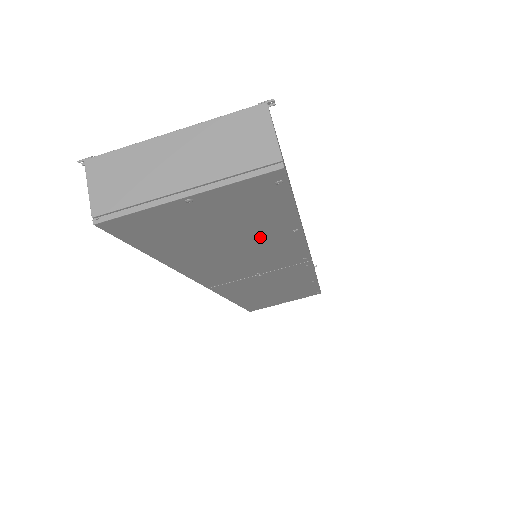
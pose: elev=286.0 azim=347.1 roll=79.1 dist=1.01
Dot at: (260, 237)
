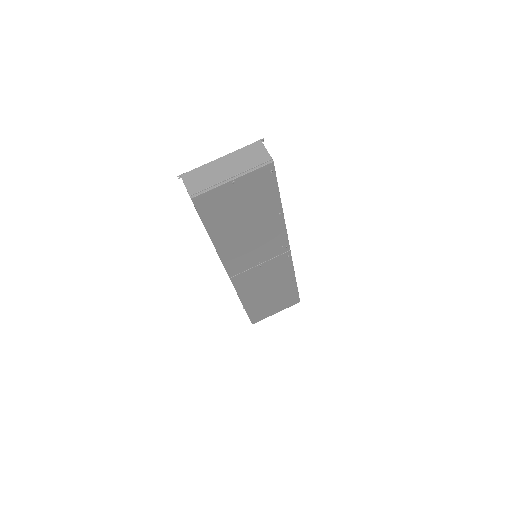
Dot at: (262, 219)
